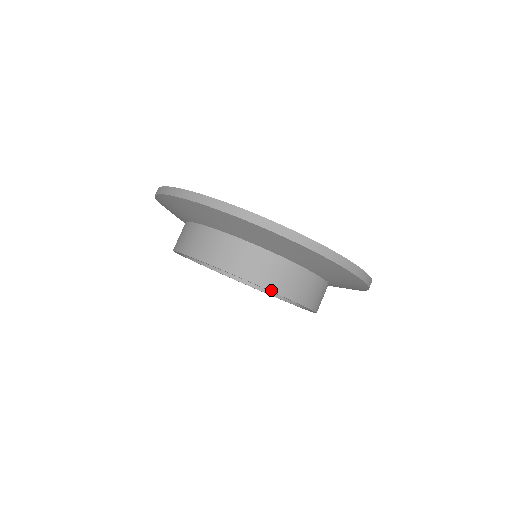
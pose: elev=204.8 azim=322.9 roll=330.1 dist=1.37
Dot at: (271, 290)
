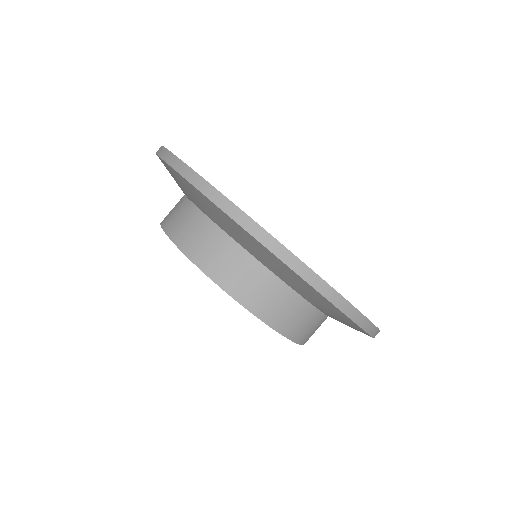
Dot at: (271, 326)
